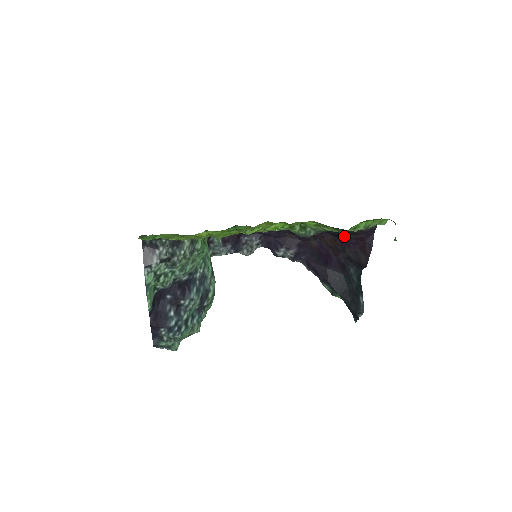
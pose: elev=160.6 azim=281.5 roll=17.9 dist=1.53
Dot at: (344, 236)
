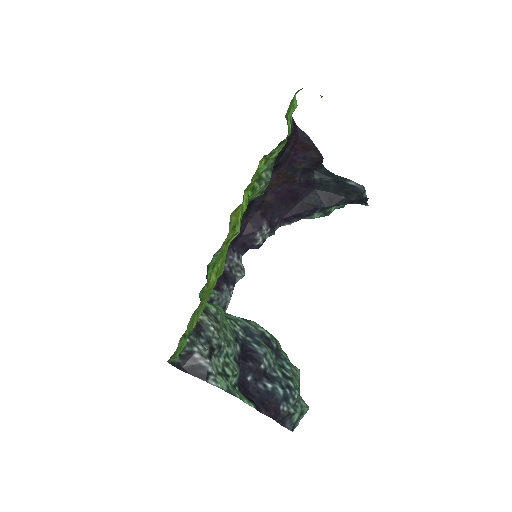
Dot at: (283, 158)
